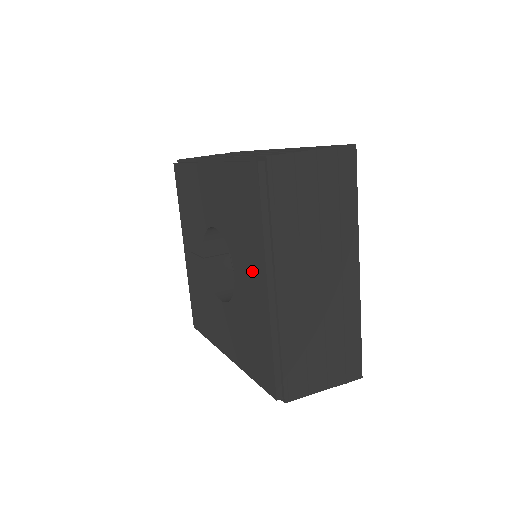
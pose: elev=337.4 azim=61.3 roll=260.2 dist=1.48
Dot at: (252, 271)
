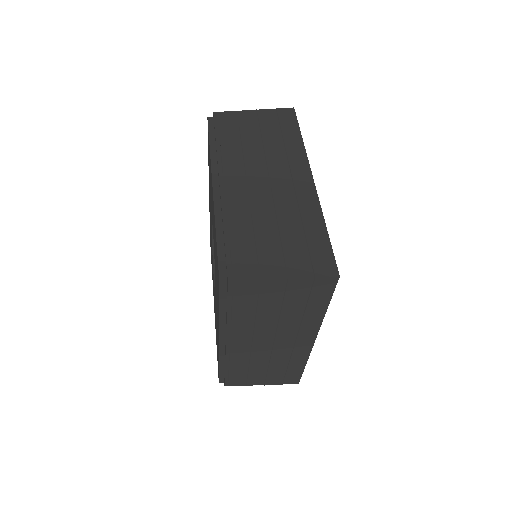
Dot at: occluded
